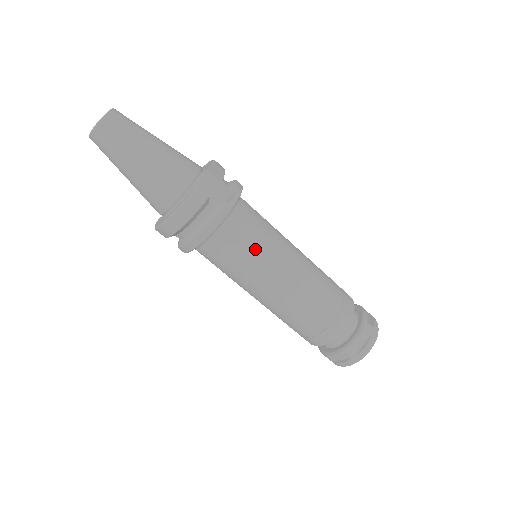
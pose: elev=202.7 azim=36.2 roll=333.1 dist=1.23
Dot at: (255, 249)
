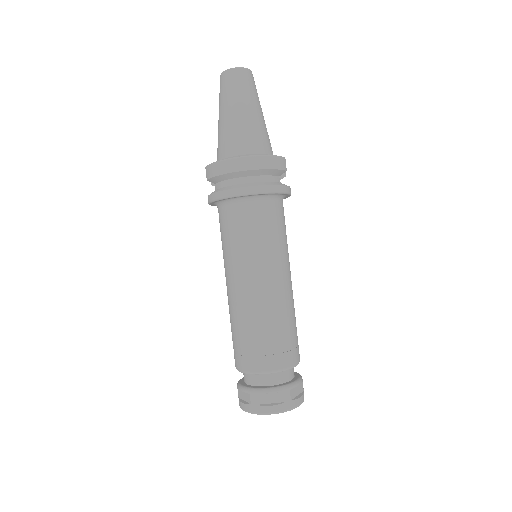
Dot at: (282, 237)
